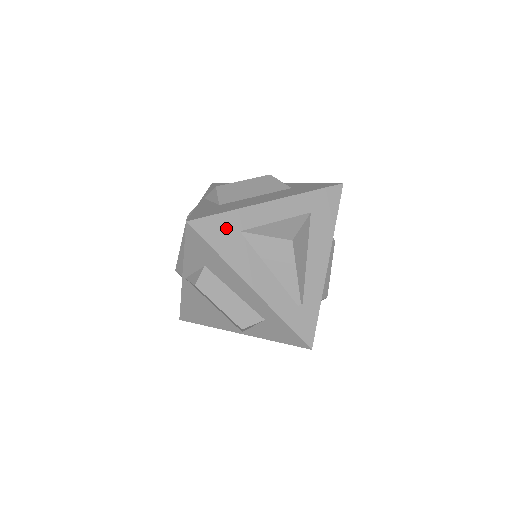
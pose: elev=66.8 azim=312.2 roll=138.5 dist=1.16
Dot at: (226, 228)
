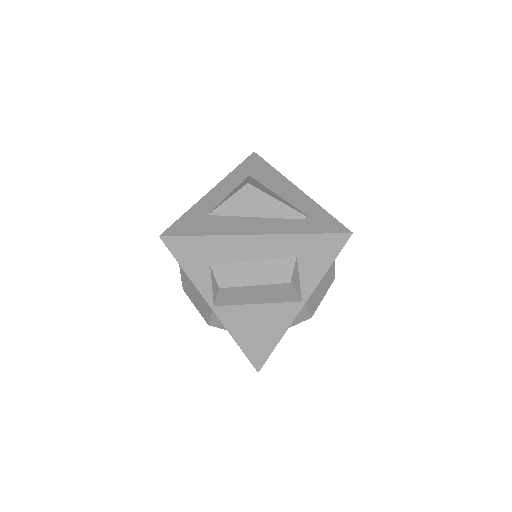
Dot at: (194, 220)
